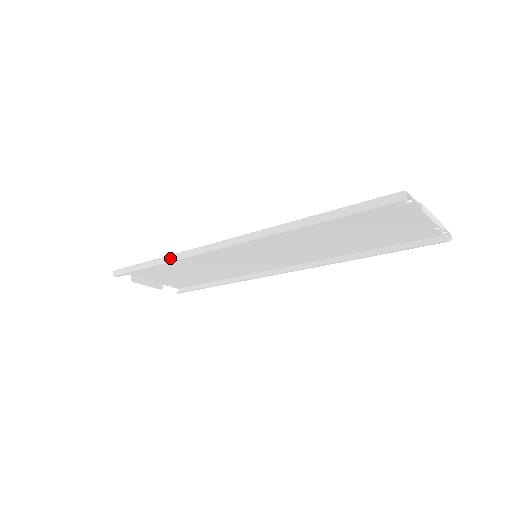
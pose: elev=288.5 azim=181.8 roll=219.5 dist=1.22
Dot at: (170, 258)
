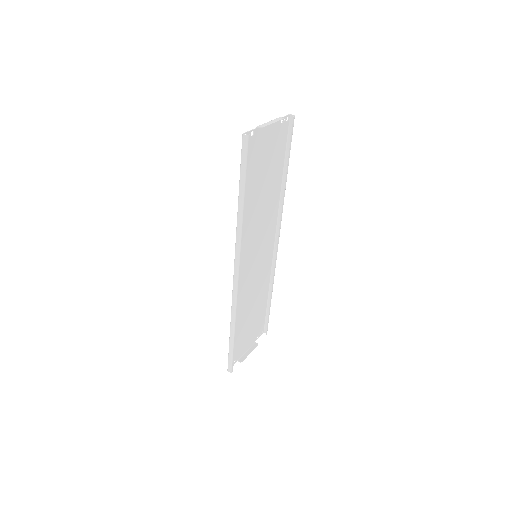
Dot at: (233, 319)
